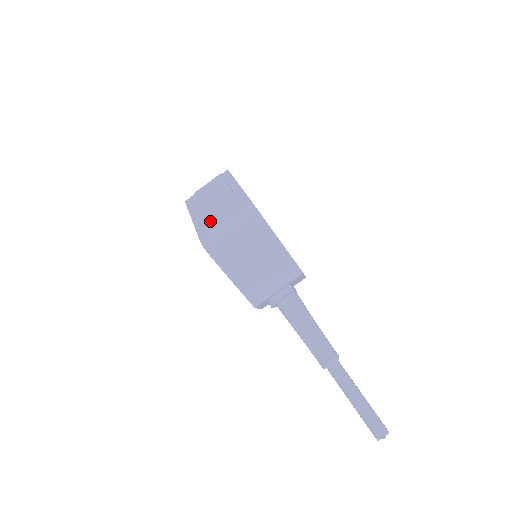
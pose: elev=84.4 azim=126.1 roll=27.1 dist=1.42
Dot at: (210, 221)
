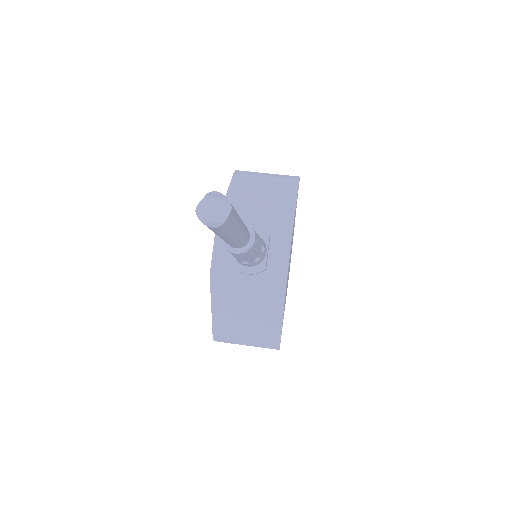
Dot at: occluded
